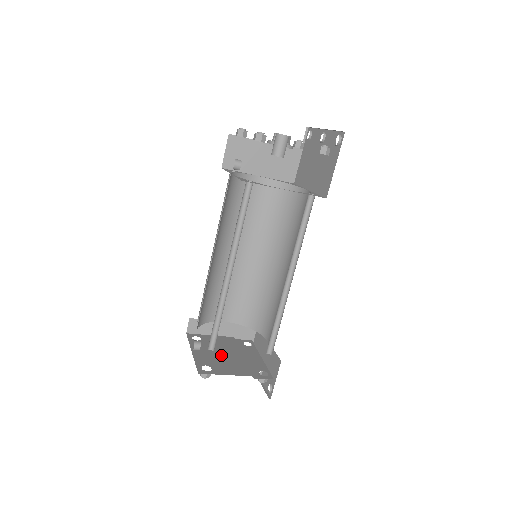
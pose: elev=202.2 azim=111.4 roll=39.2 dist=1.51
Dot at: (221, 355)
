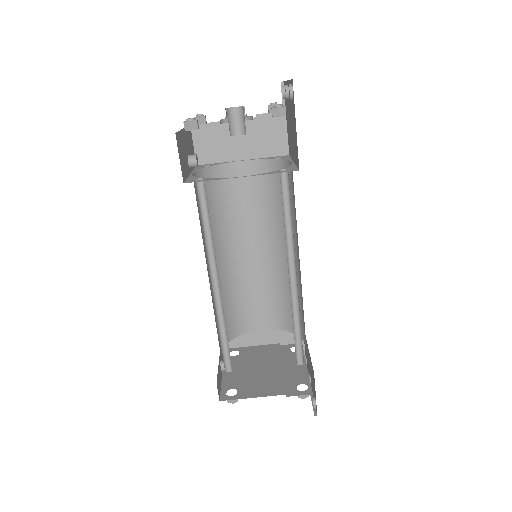
Dot at: (255, 371)
